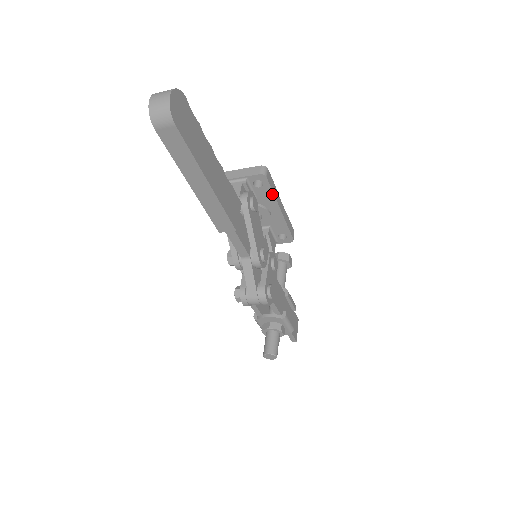
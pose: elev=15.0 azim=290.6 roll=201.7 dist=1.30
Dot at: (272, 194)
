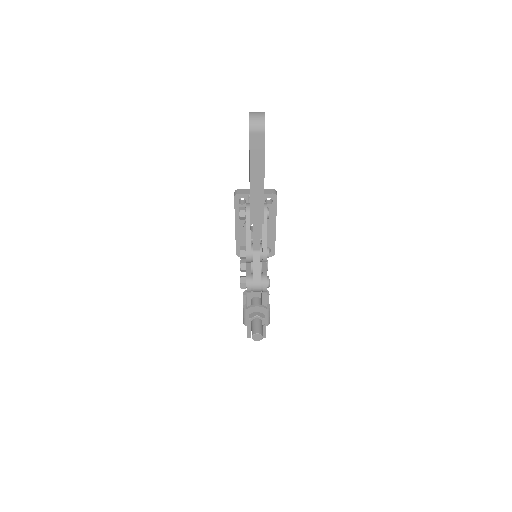
Dot at: (275, 211)
